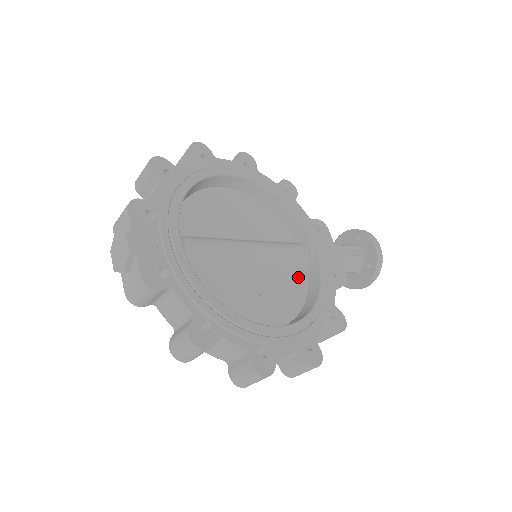
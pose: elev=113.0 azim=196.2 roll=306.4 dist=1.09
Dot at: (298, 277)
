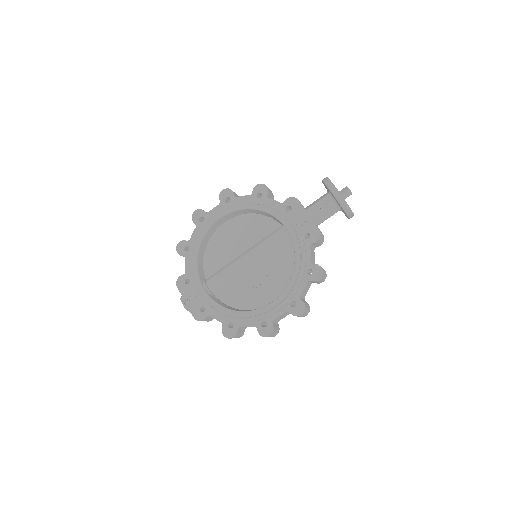
Dot at: (286, 253)
